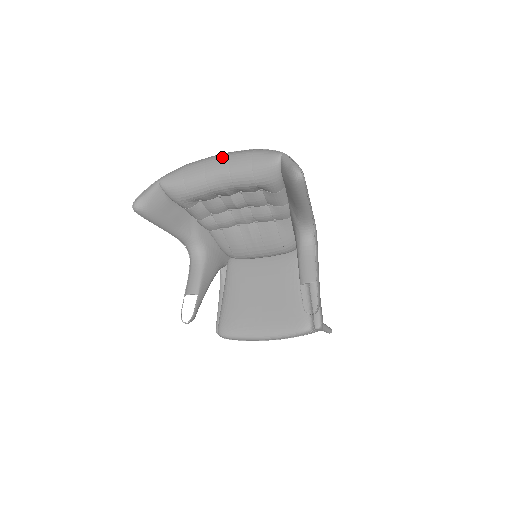
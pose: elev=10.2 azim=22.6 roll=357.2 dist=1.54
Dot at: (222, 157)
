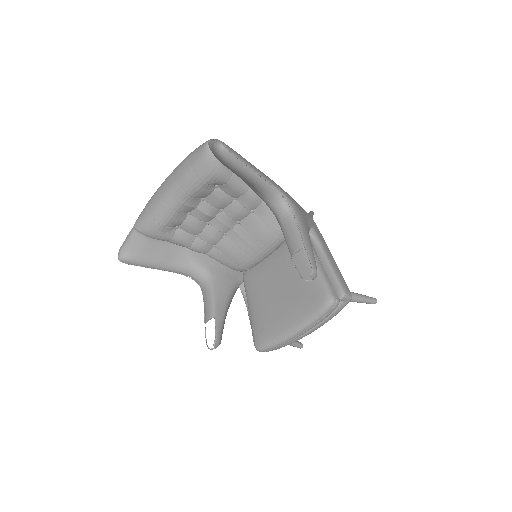
Dot at: (169, 176)
